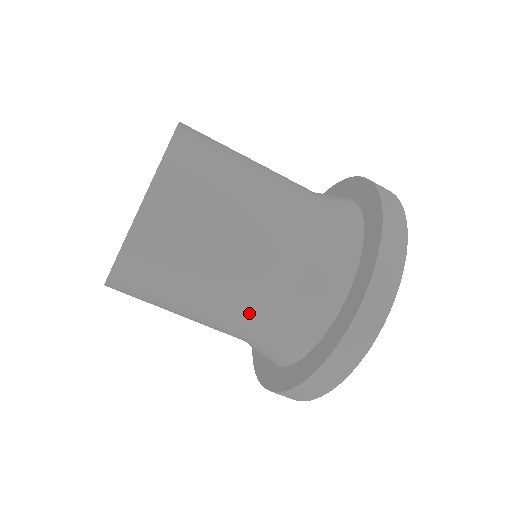
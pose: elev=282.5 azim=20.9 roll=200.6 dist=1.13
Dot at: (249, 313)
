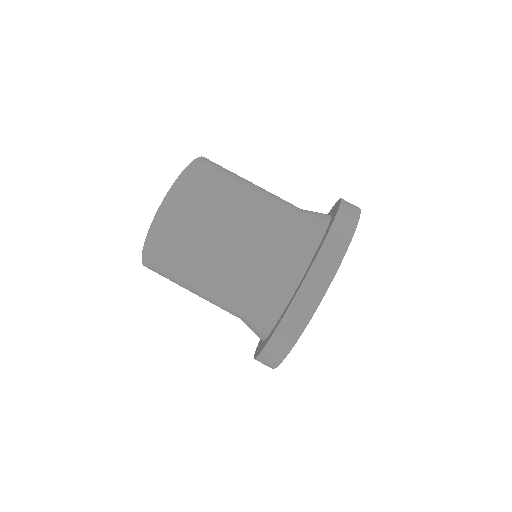
Dot at: (227, 300)
